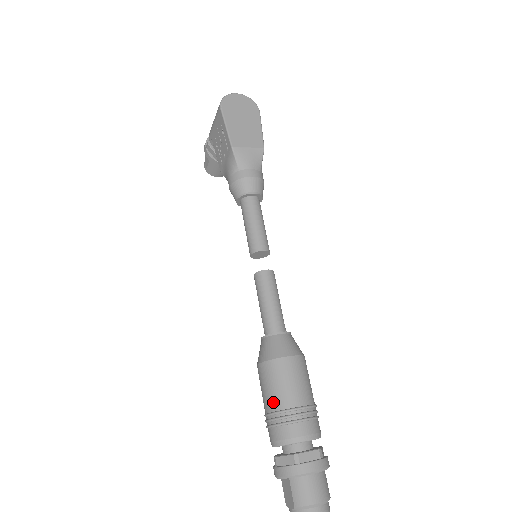
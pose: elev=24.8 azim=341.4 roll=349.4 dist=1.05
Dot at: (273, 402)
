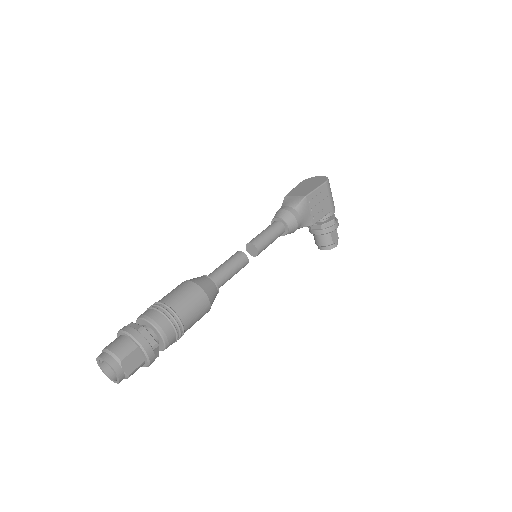
Dot at: occluded
